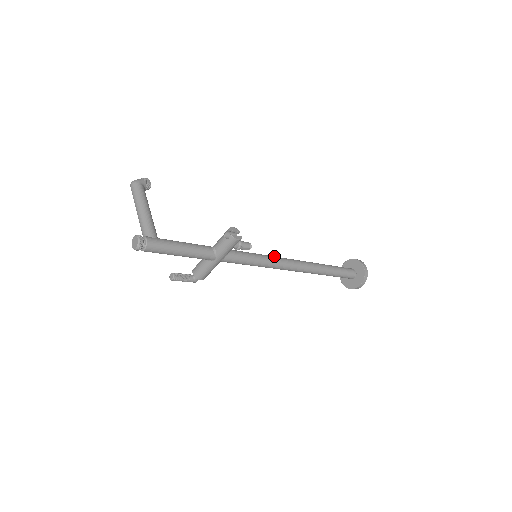
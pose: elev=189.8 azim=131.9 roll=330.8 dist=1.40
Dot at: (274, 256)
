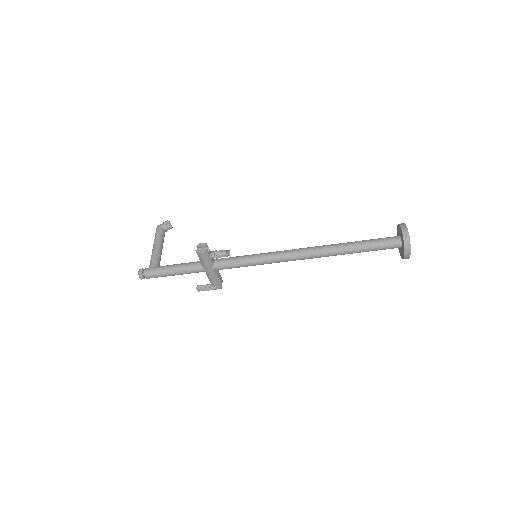
Dot at: (273, 252)
